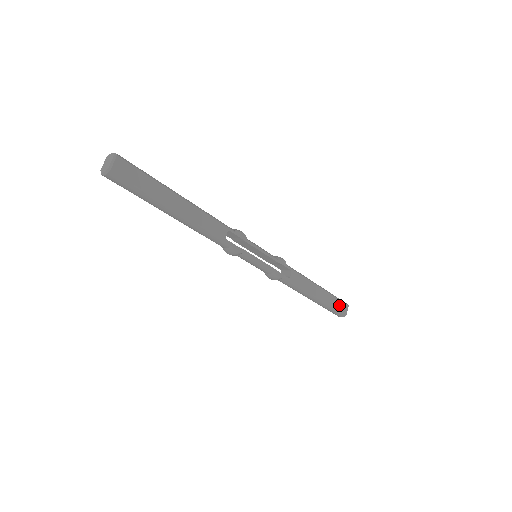
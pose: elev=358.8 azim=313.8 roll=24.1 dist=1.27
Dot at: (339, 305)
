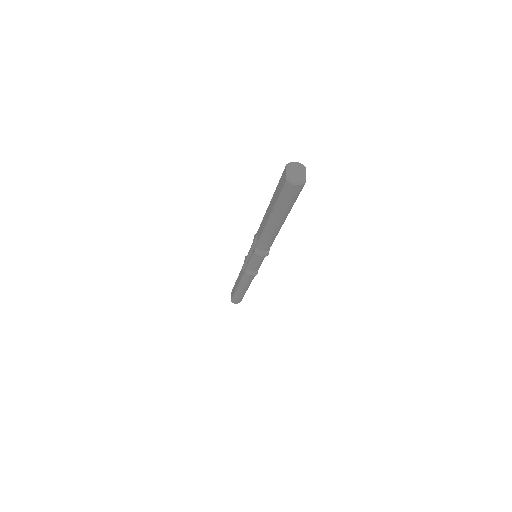
Dot at: occluded
